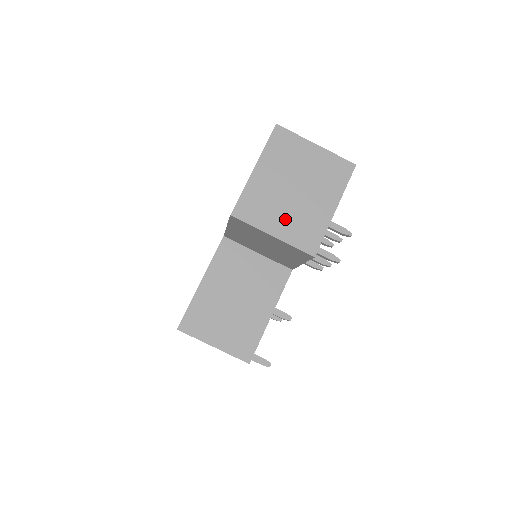
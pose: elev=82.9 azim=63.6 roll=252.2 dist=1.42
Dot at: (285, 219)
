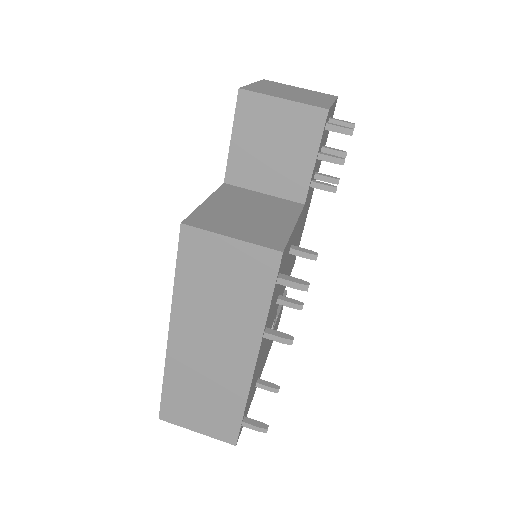
Dot at: (291, 97)
